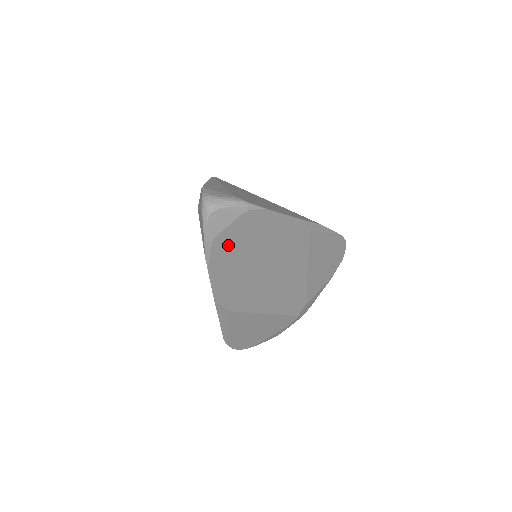
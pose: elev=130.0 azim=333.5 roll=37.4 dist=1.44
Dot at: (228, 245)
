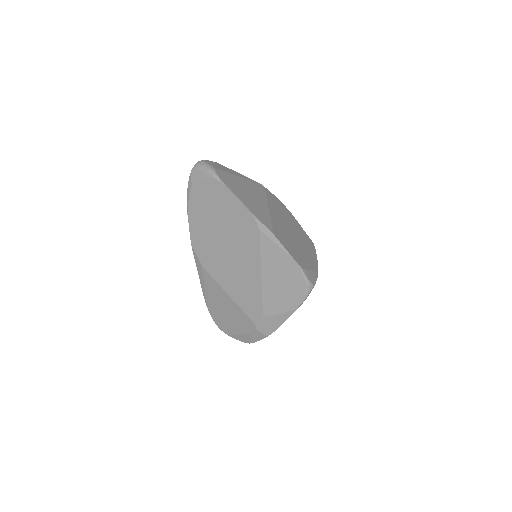
Dot at: (200, 199)
